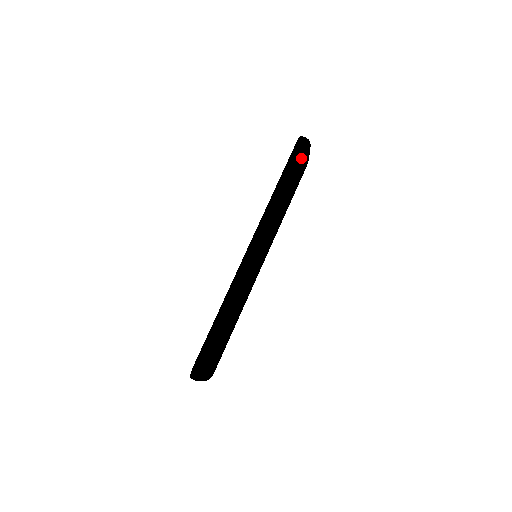
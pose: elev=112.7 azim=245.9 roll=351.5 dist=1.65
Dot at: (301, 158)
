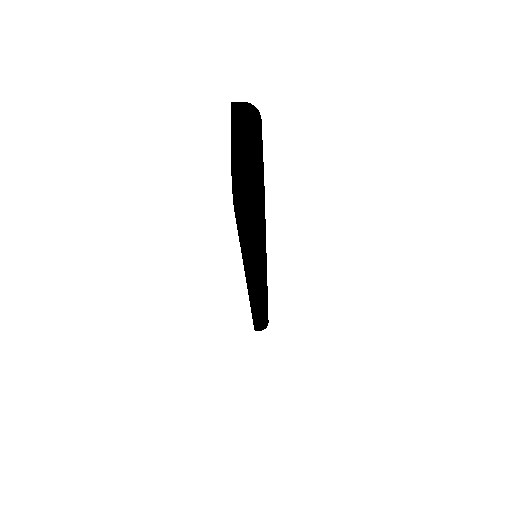
Dot at: (260, 218)
